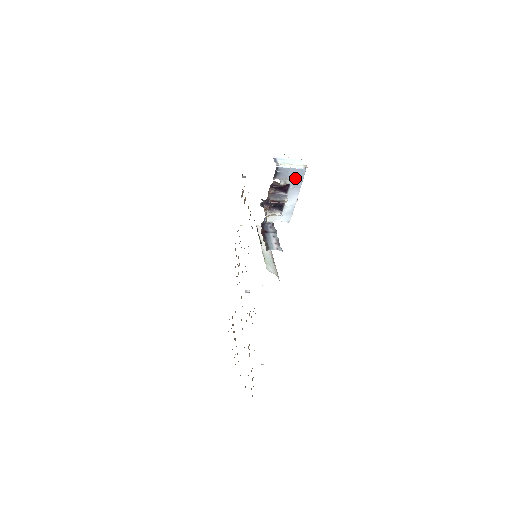
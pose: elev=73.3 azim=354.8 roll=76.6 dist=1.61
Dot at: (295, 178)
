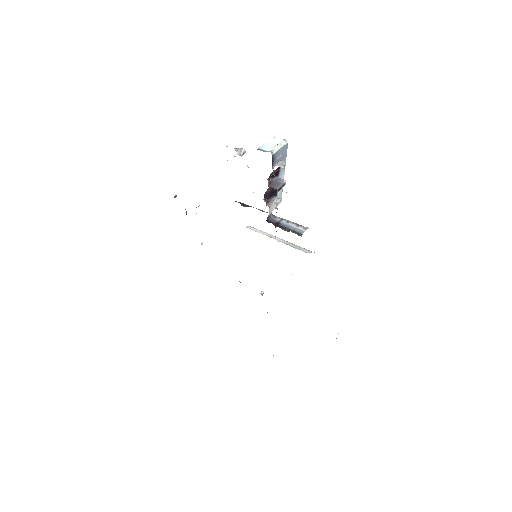
Dot at: (282, 157)
